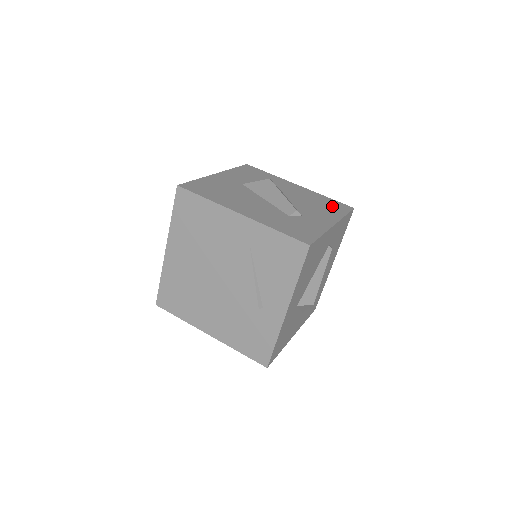
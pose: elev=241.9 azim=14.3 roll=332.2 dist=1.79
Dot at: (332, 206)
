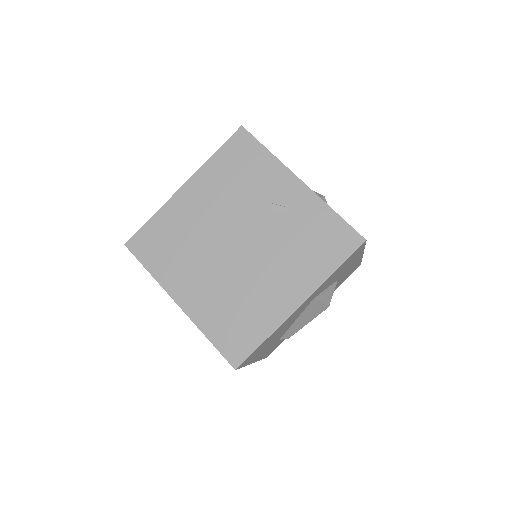
Dot at: occluded
